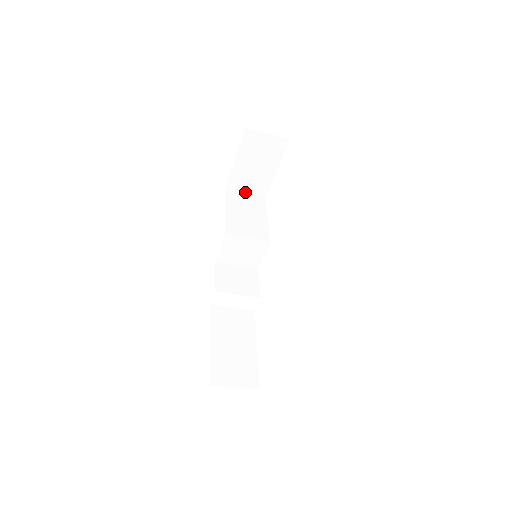
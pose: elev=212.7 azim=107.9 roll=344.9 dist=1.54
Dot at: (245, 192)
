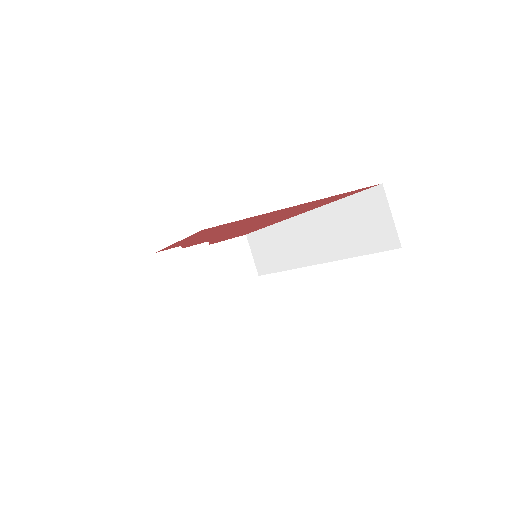
Dot at: occluded
